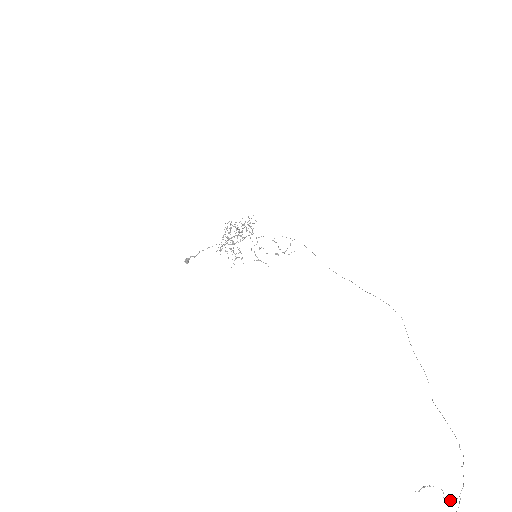
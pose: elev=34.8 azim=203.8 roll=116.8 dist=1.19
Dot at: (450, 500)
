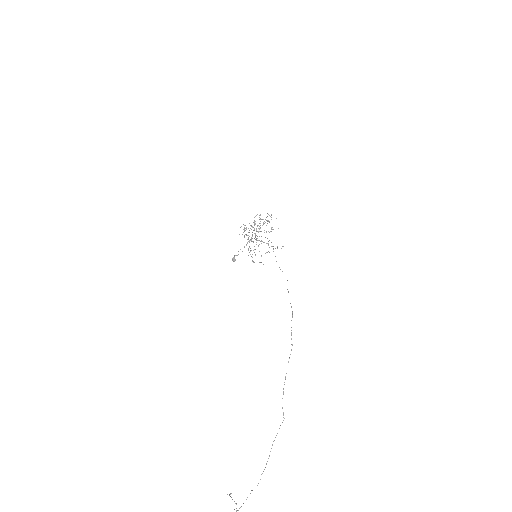
Dot at: occluded
